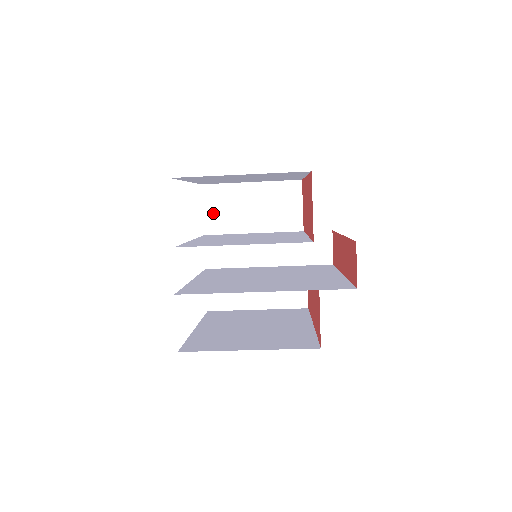
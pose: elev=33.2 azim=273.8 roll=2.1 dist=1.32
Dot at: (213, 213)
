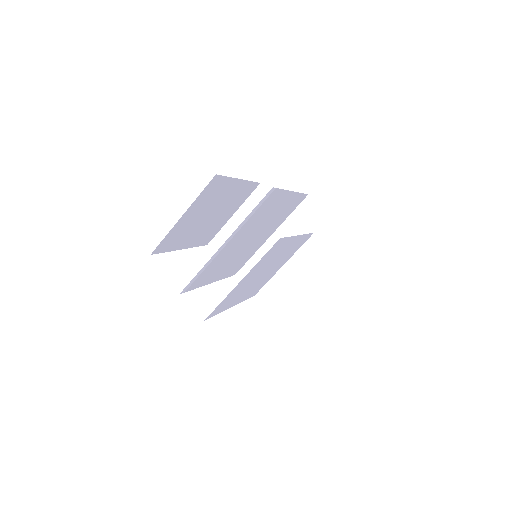
Dot at: occluded
